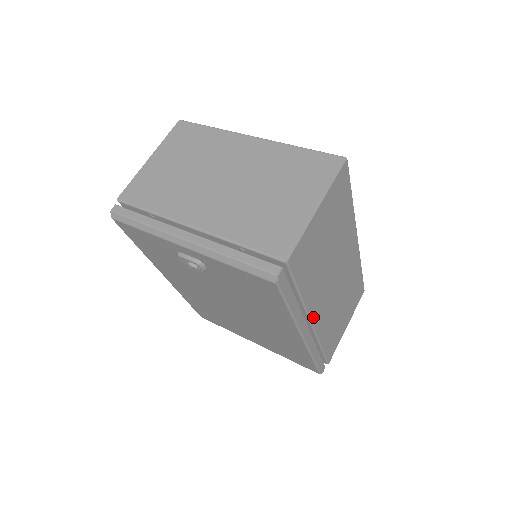
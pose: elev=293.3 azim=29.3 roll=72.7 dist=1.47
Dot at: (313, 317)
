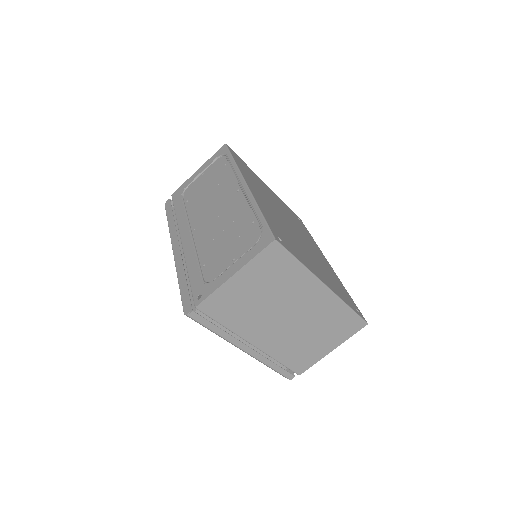
Dot at: occluded
